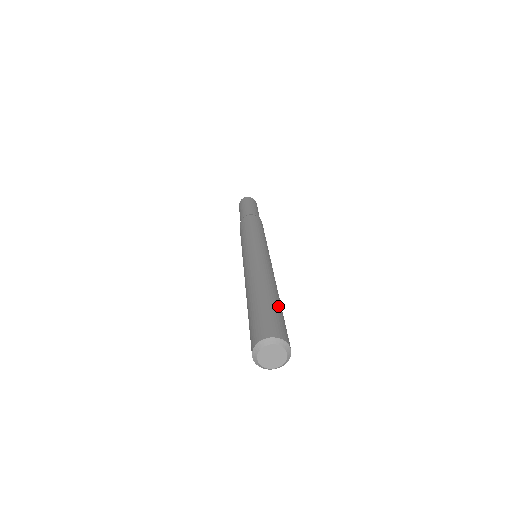
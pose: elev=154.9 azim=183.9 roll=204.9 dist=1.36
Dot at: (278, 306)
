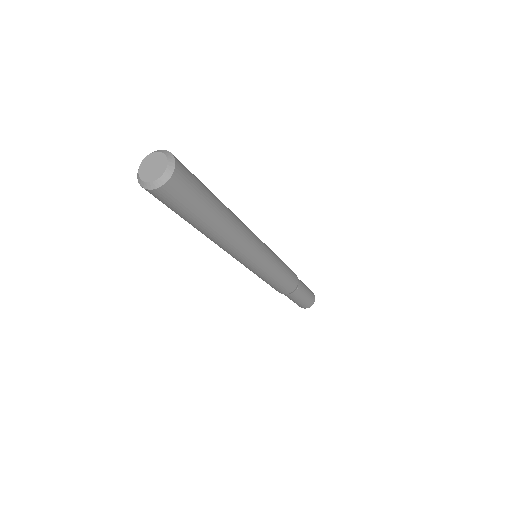
Dot at: occluded
